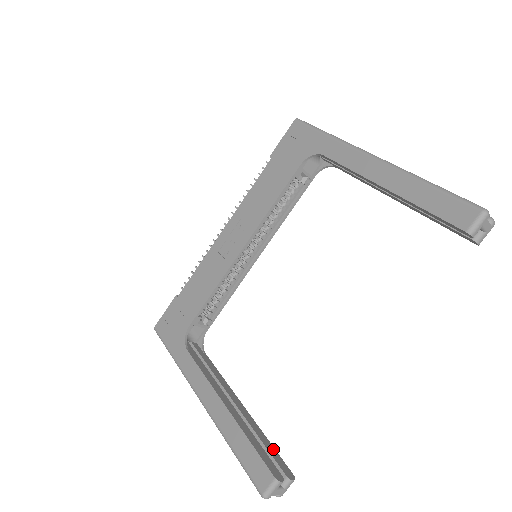
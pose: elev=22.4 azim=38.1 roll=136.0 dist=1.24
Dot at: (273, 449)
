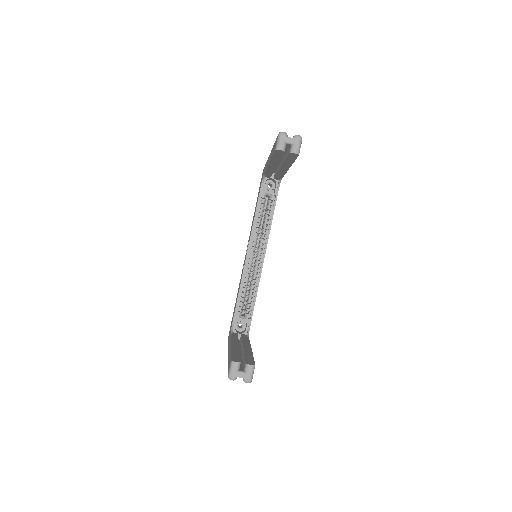
Dot at: (251, 358)
